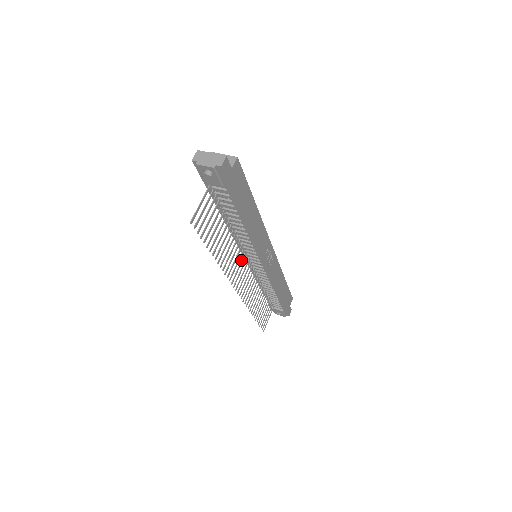
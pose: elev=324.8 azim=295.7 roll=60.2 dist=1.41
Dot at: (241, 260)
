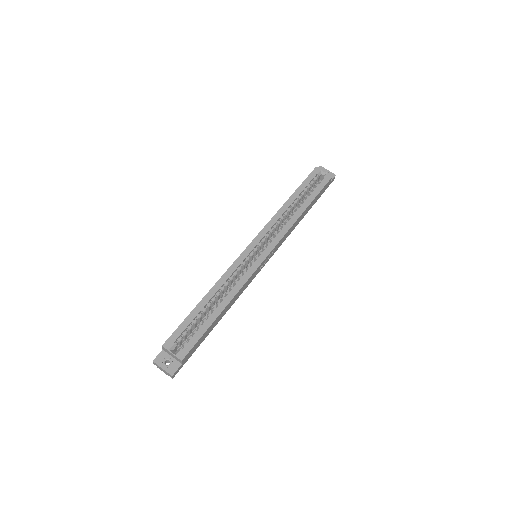
Dot at: occluded
